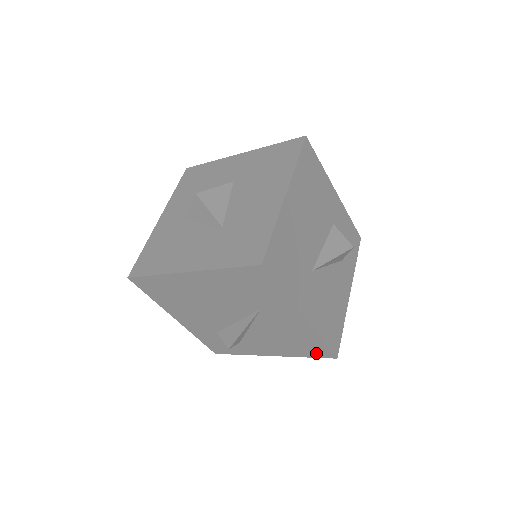
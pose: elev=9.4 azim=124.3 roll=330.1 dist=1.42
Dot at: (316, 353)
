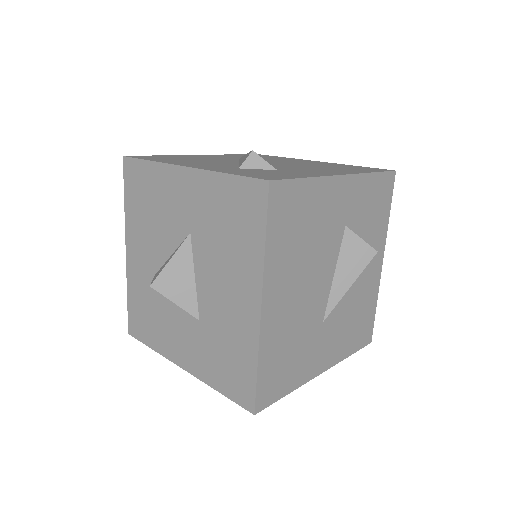
Dot at: occluded
